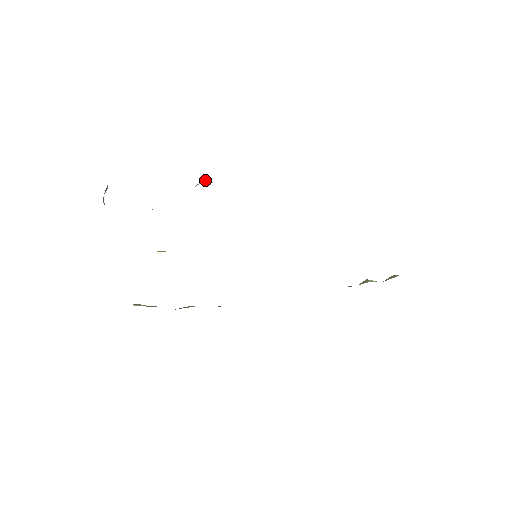
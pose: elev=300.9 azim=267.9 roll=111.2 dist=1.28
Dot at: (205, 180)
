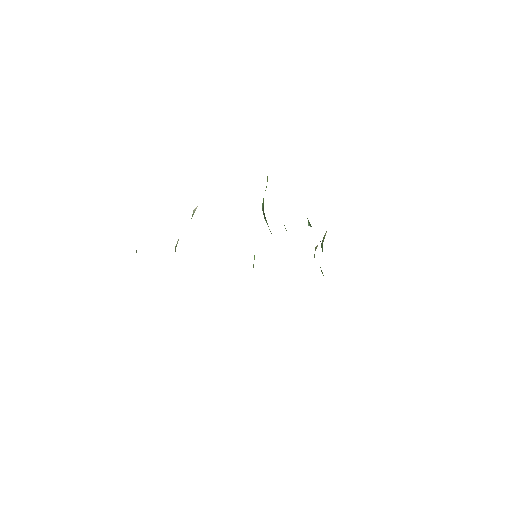
Dot at: (196, 208)
